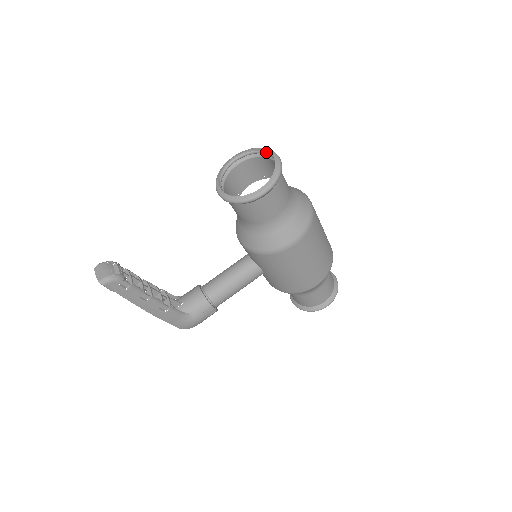
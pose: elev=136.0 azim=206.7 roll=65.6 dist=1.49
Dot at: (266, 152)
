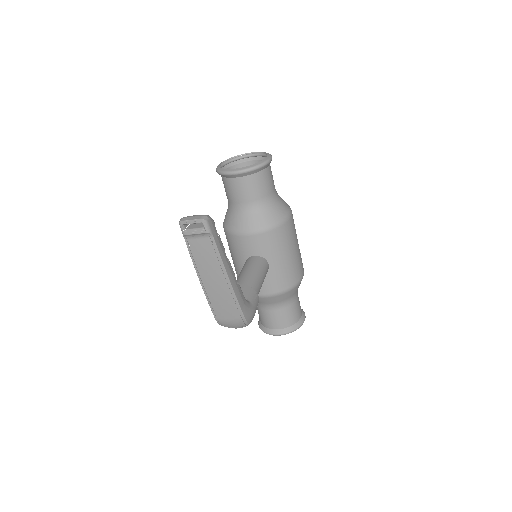
Dot at: (242, 156)
